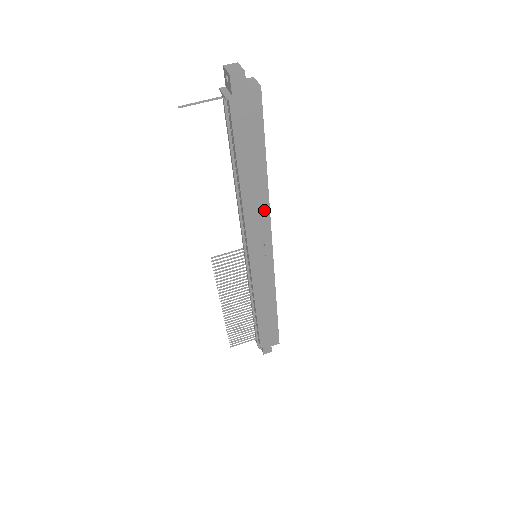
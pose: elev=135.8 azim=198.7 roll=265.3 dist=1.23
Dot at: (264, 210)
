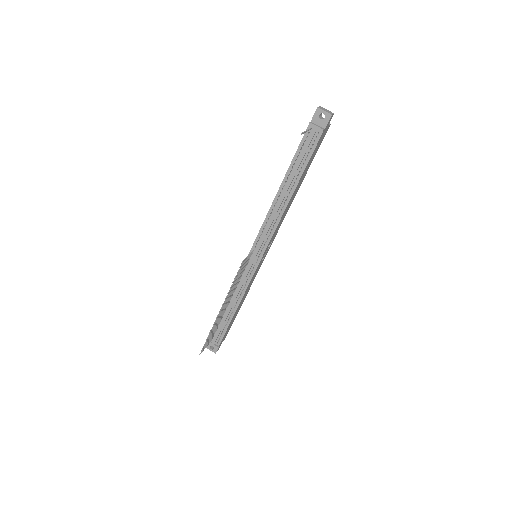
Dot at: (285, 214)
